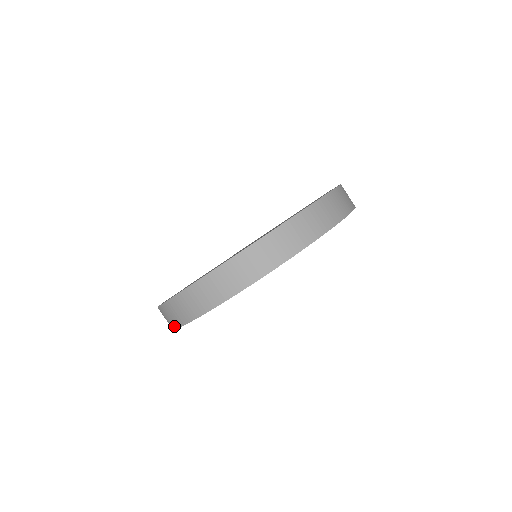
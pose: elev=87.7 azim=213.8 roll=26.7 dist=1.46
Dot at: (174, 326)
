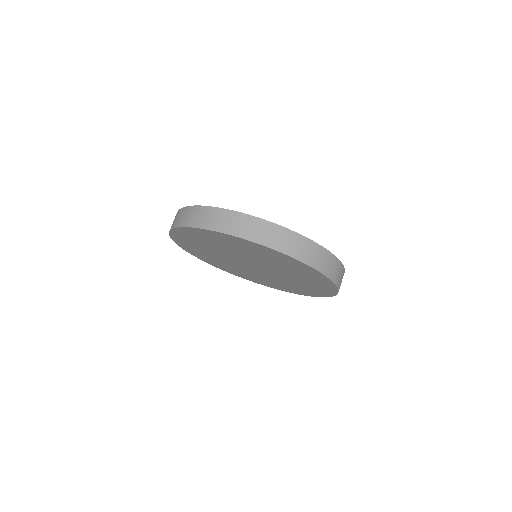
Dot at: (201, 225)
